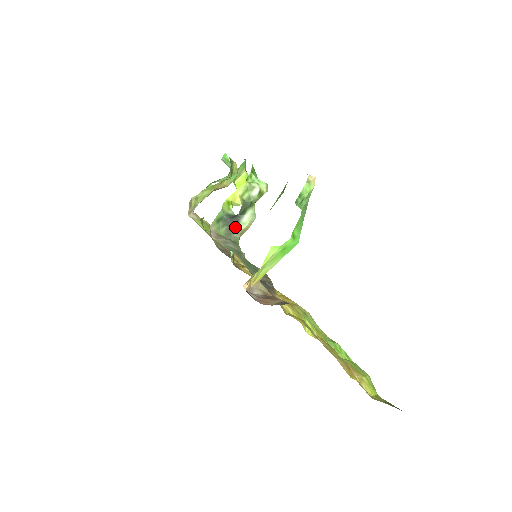
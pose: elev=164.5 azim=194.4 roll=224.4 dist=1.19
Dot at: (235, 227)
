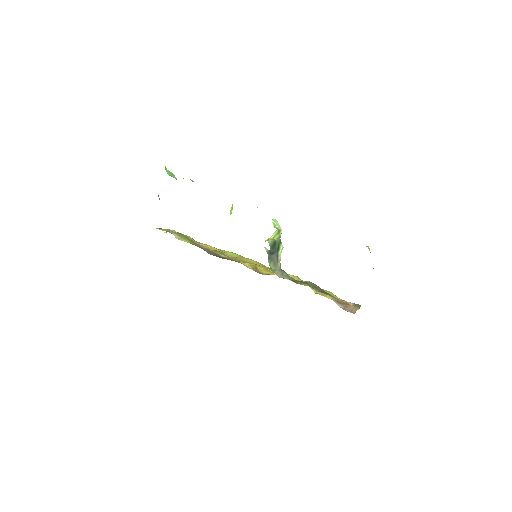
Dot at: (277, 260)
